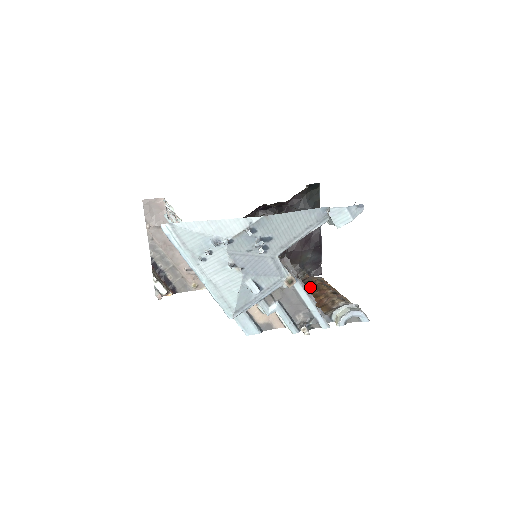
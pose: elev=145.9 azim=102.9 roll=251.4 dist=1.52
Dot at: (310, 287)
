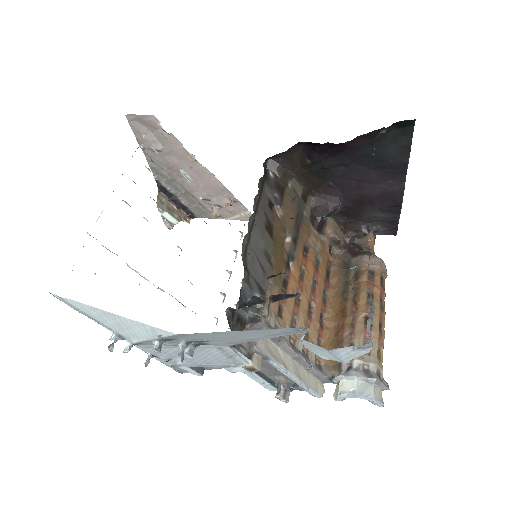
Dot at: (349, 283)
